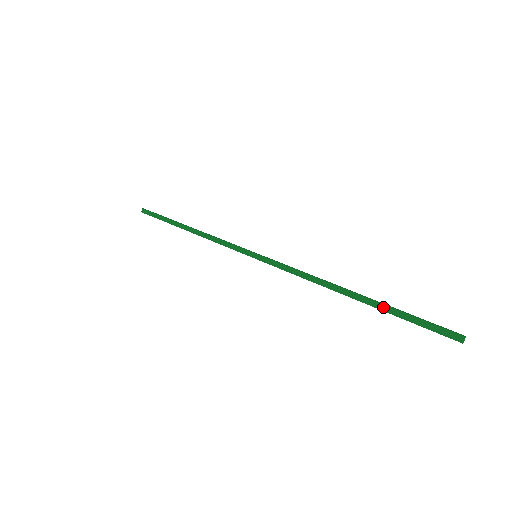
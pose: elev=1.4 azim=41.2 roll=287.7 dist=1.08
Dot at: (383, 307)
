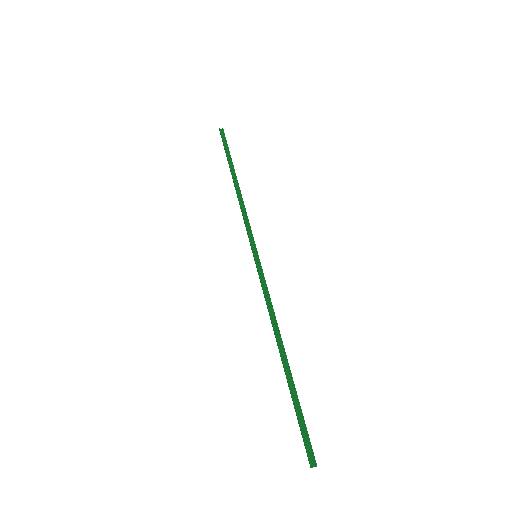
Dot at: (293, 388)
